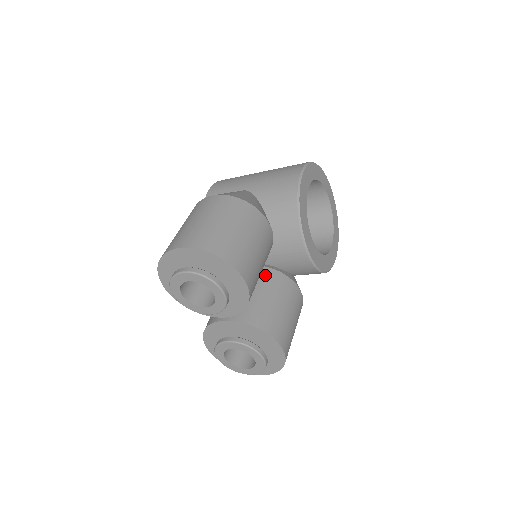
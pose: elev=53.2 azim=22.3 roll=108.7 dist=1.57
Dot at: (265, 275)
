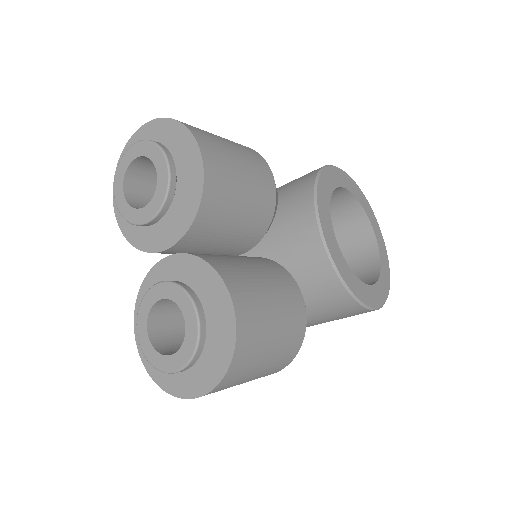
Dot at: (255, 257)
